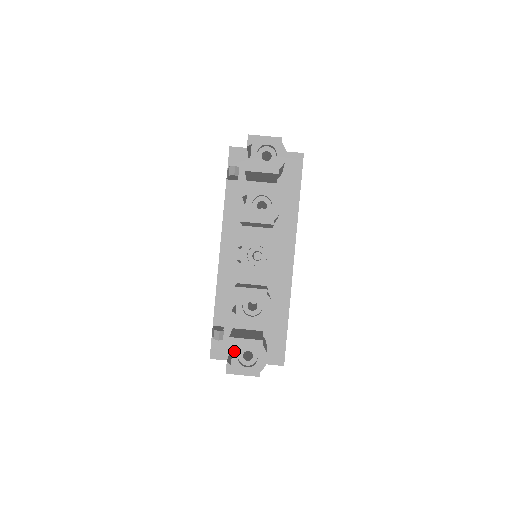
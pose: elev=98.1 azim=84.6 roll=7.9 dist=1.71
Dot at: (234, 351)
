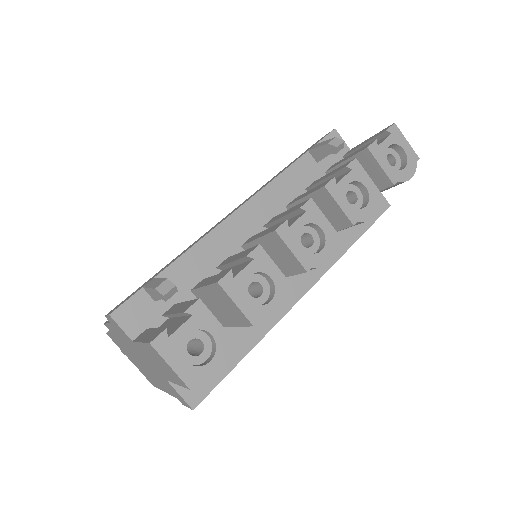
Dot at: (189, 322)
